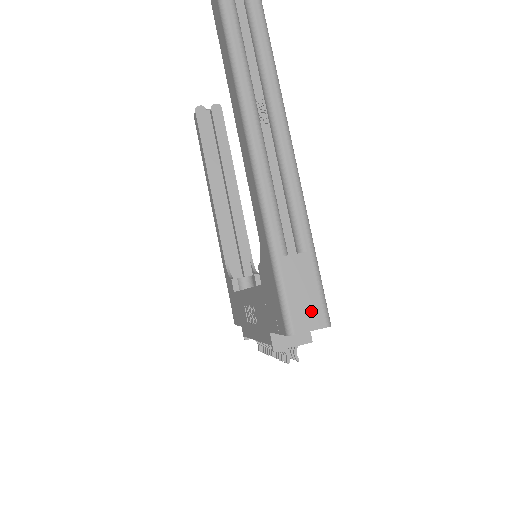
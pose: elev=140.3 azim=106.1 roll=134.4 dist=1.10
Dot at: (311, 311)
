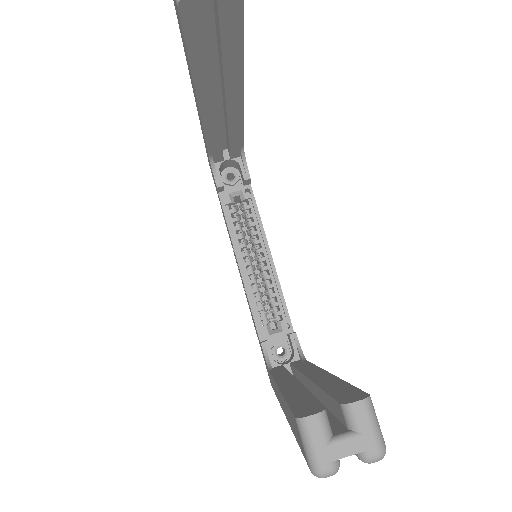
Dot at: occluded
